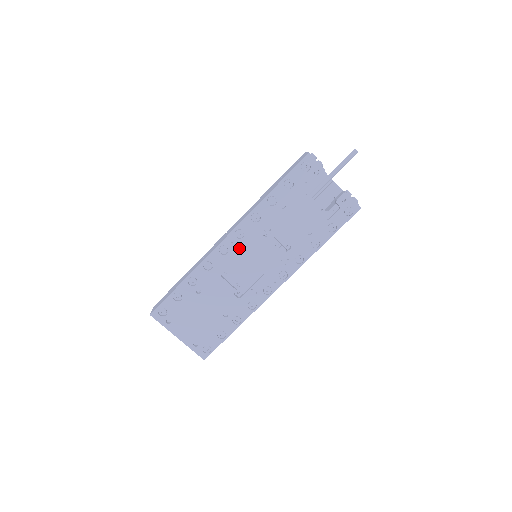
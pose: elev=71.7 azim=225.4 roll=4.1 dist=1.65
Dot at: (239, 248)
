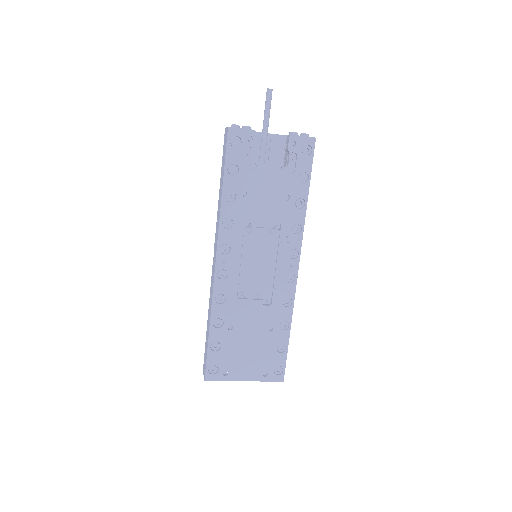
Dot at: (235, 262)
